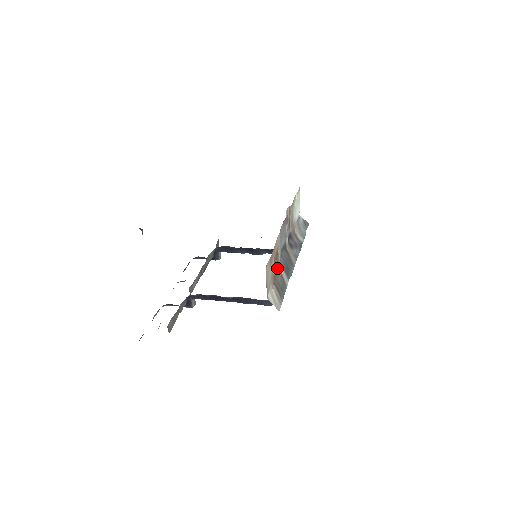
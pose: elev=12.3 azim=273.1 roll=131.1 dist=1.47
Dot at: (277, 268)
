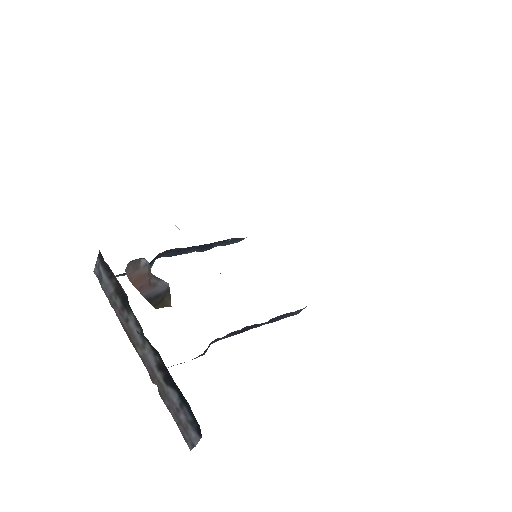
Dot at: occluded
